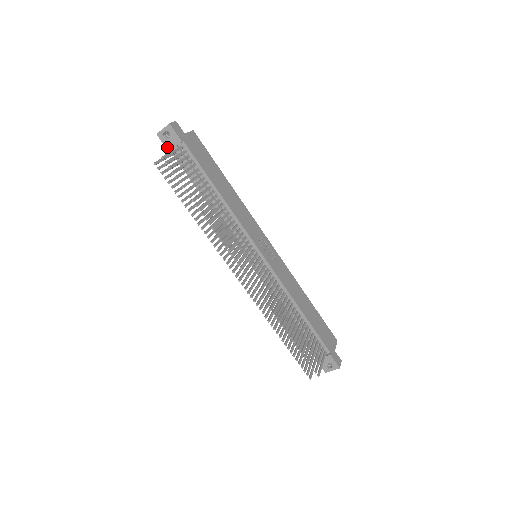
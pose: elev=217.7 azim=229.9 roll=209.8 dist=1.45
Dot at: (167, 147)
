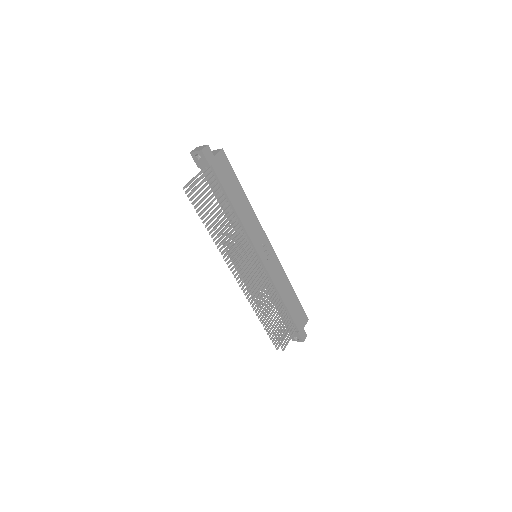
Dot at: (197, 165)
